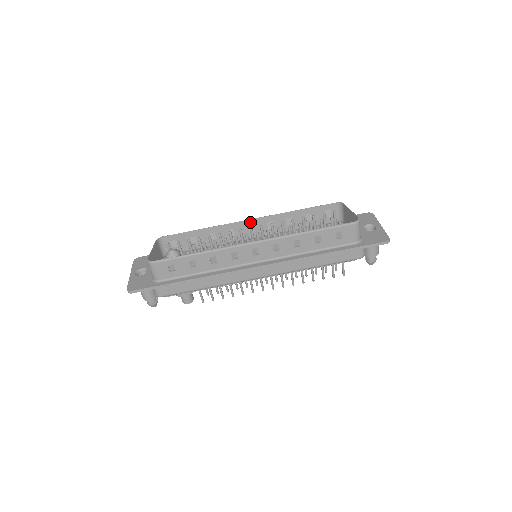
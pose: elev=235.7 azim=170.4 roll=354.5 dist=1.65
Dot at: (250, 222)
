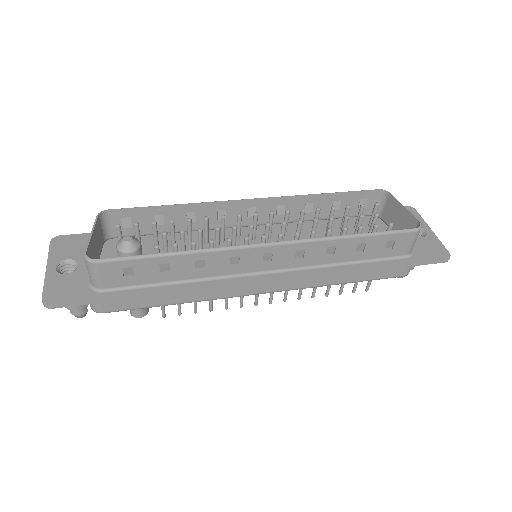
Dot at: (253, 202)
